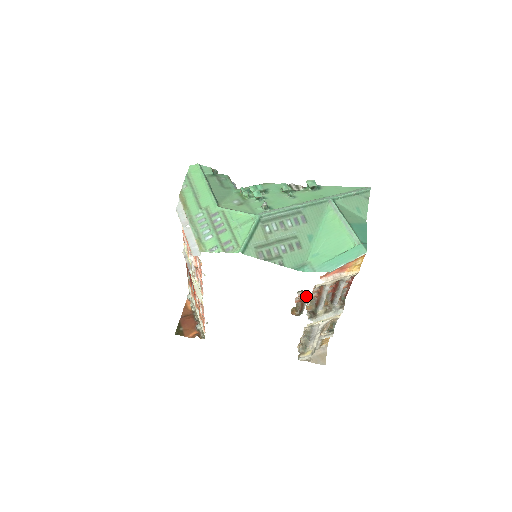
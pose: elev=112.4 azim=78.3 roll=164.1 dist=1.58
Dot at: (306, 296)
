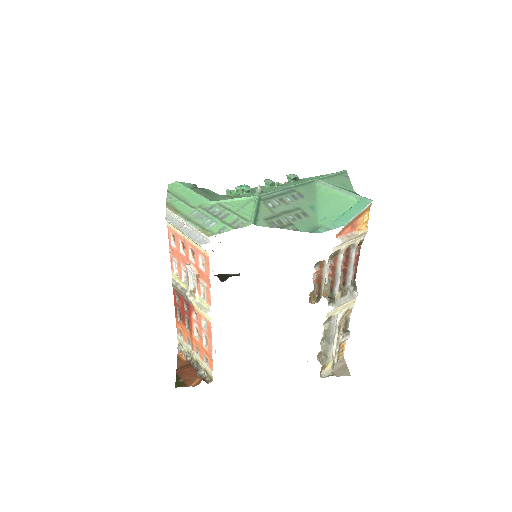
Dot at: (323, 270)
